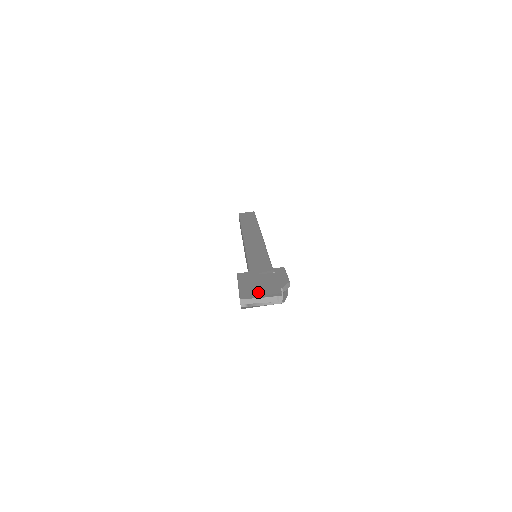
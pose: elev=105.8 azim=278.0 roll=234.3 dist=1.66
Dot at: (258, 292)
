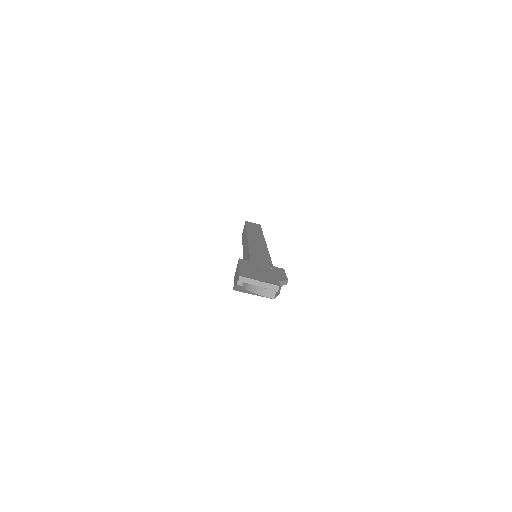
Dot at: (258, 276)
